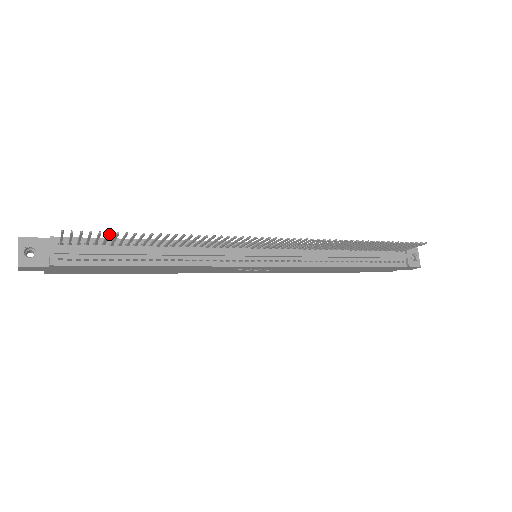
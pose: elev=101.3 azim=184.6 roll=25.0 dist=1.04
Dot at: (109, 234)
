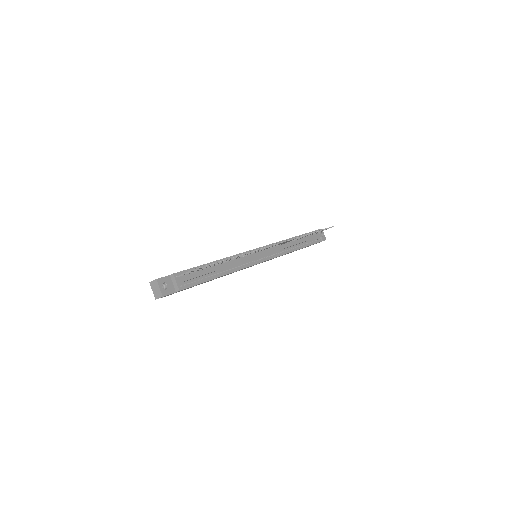
Dot at: (213, 264)
